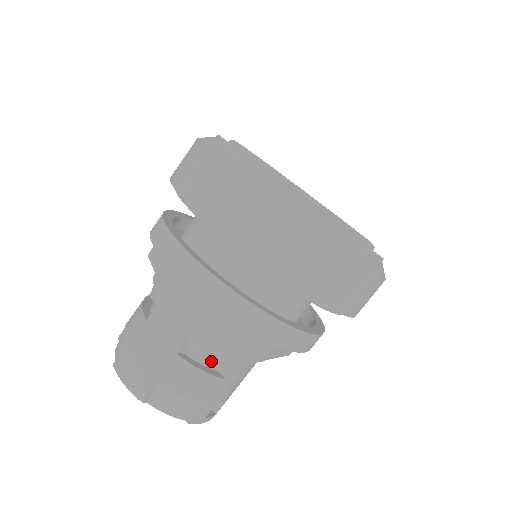
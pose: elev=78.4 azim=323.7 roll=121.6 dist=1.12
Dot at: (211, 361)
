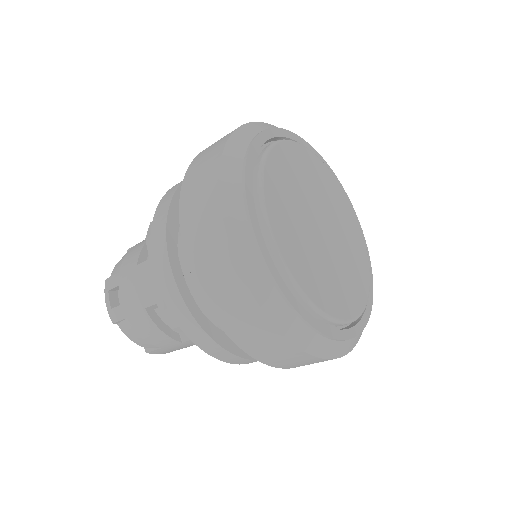
Dot at: occluded
